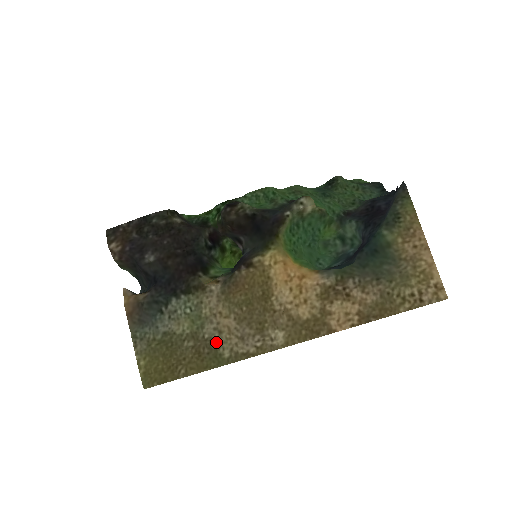
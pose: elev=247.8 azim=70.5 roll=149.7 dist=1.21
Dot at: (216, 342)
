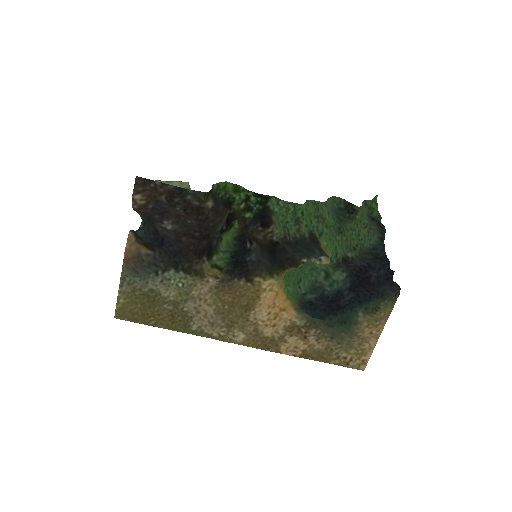
Dot at: (191, 317)
